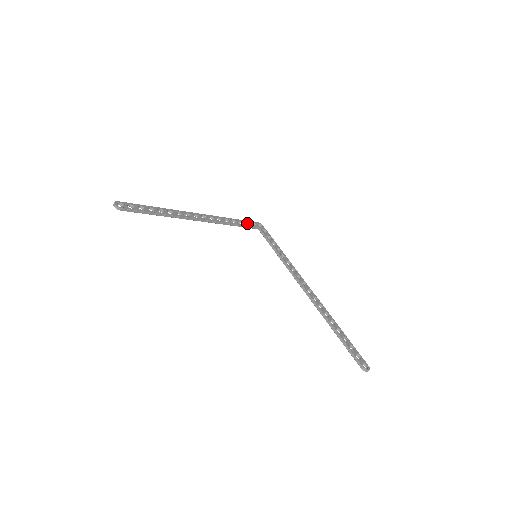
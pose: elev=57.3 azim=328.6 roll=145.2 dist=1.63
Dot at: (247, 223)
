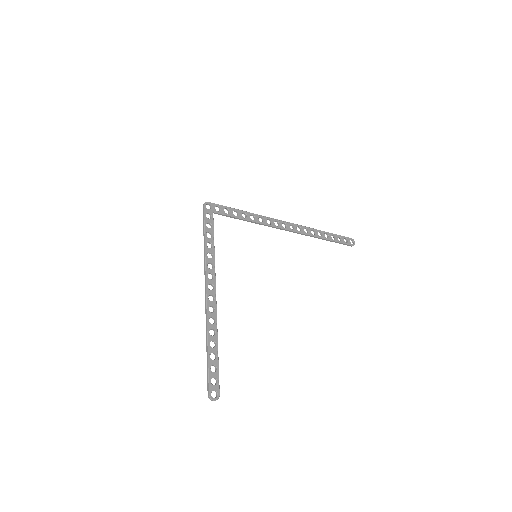
Dot at: occluded
